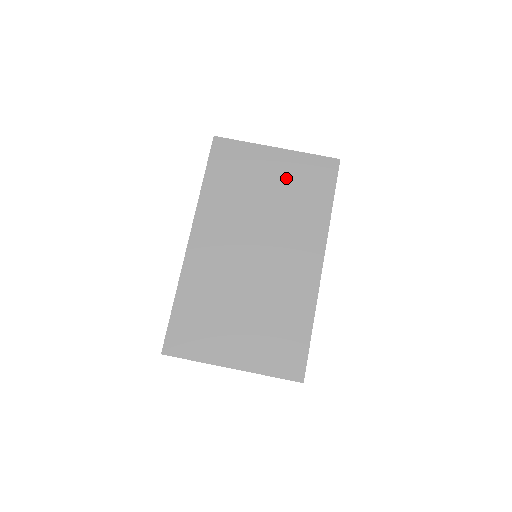
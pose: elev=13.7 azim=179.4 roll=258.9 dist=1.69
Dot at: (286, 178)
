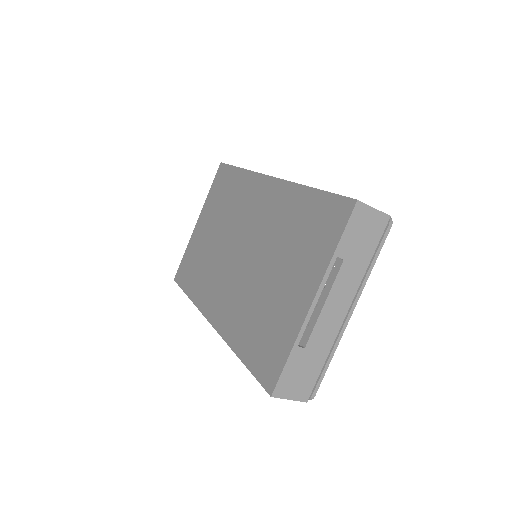
Dot at: (213, 214)
